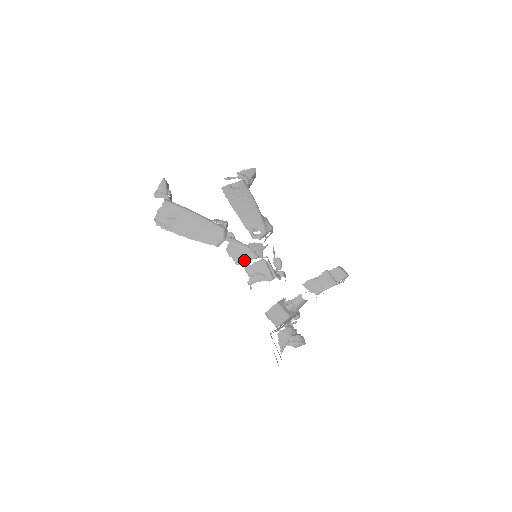
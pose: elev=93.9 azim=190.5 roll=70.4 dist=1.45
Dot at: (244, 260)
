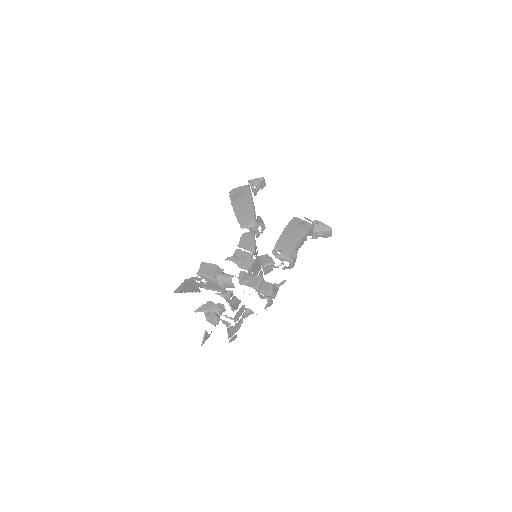
Dot at: (244, 247)
